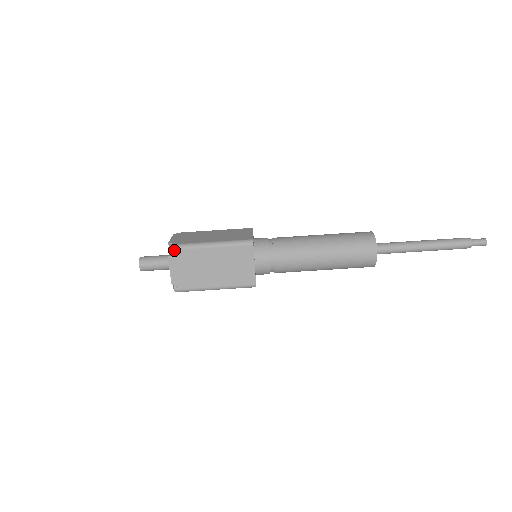
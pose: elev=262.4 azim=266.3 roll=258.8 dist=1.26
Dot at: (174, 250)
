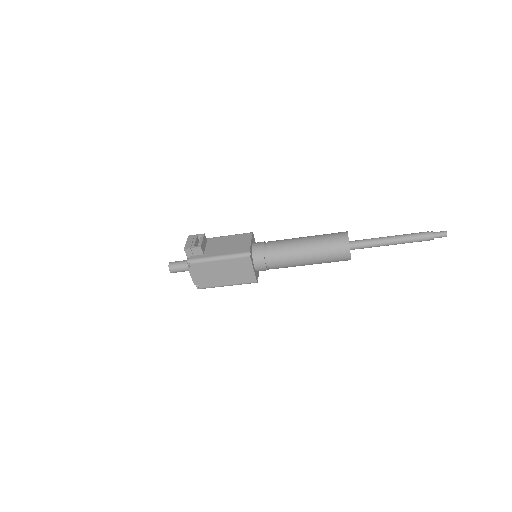
Dot at: (202, 288)
